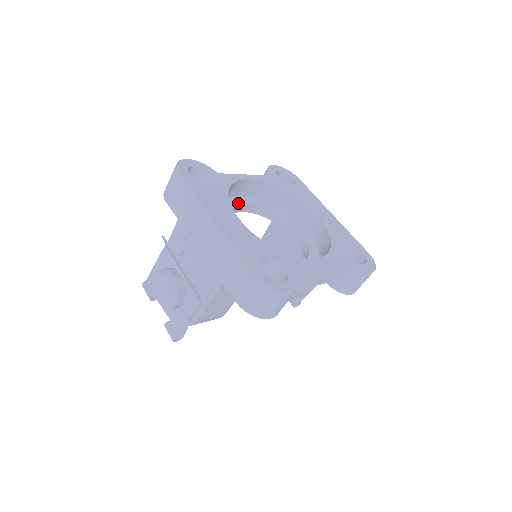
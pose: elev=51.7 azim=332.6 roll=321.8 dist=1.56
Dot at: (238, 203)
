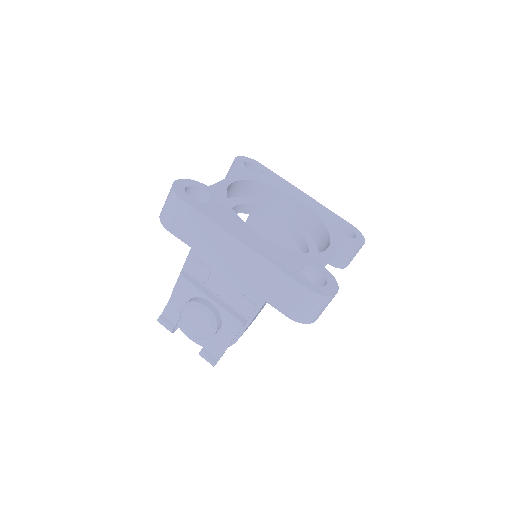
Dot at: occluded
